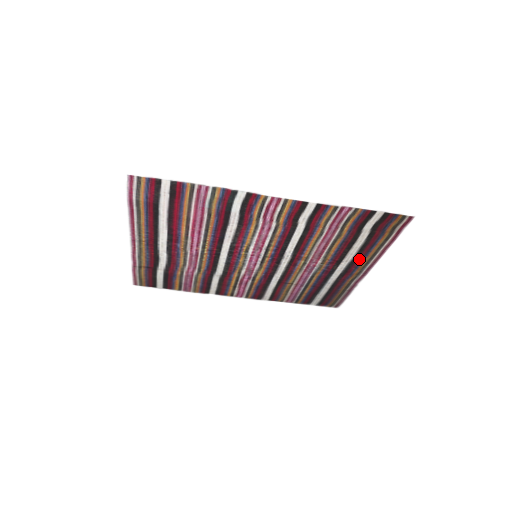
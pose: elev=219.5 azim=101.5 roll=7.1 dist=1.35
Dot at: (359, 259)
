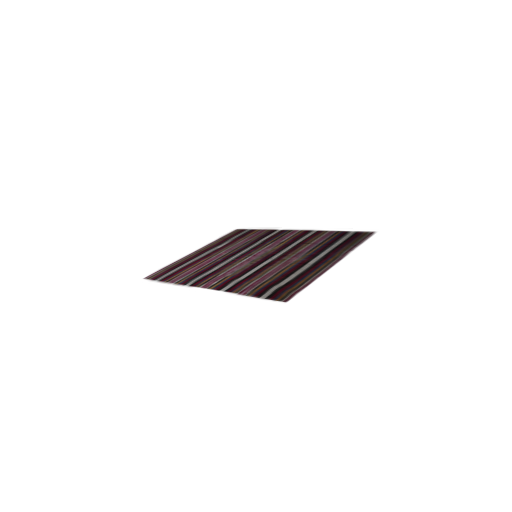
Dot at: (314, 267)
